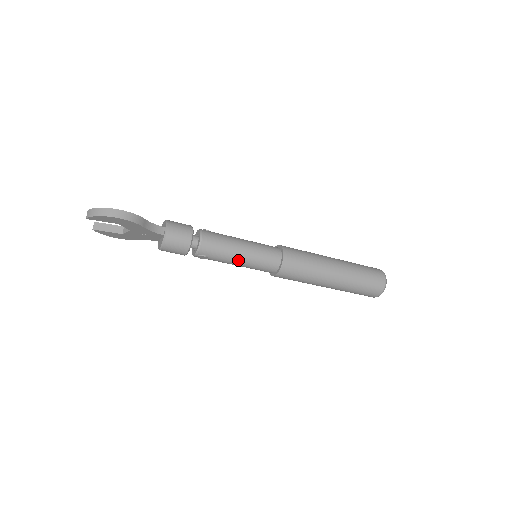
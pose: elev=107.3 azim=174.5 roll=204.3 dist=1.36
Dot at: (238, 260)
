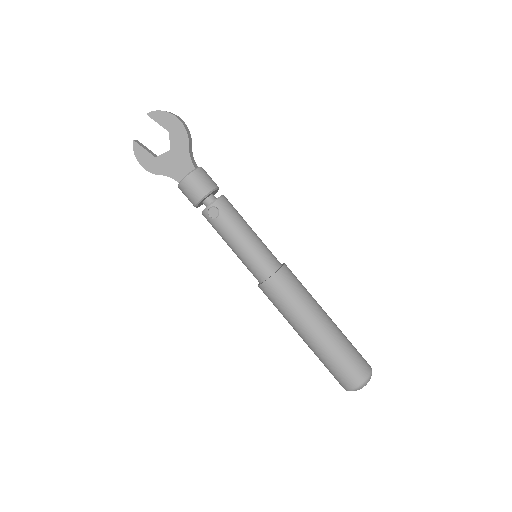
Dot at: (244, 235)
